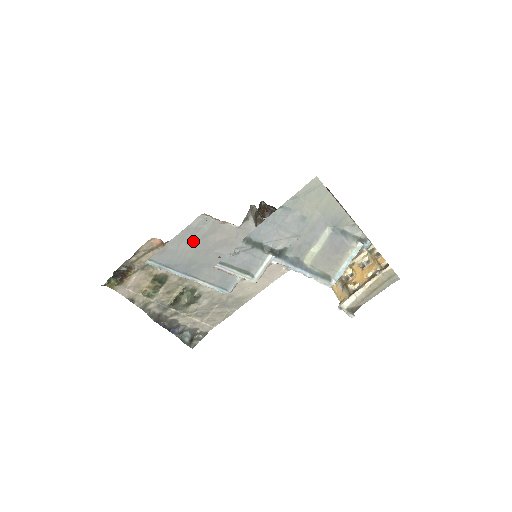
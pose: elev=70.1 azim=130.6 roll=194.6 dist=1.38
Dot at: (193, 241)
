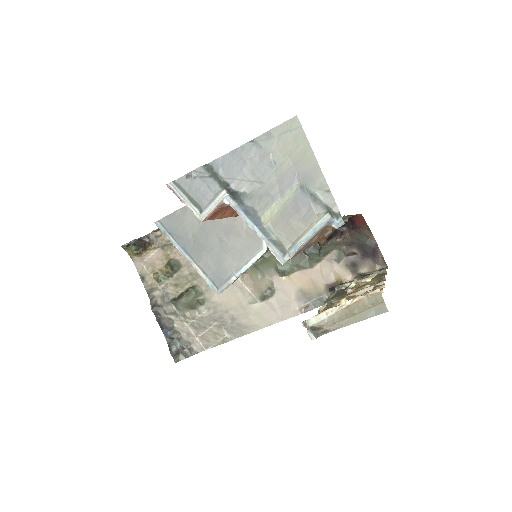
Dot at: occluded
